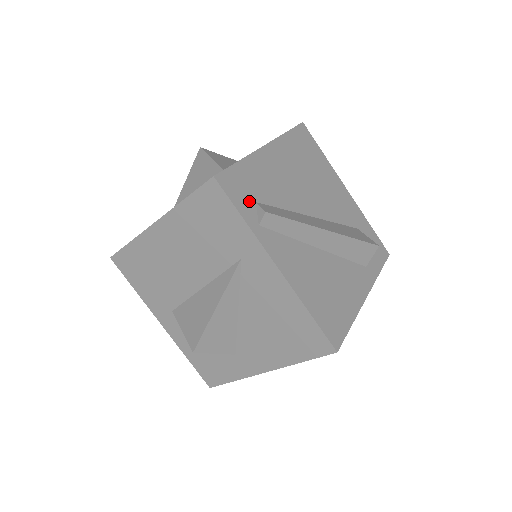
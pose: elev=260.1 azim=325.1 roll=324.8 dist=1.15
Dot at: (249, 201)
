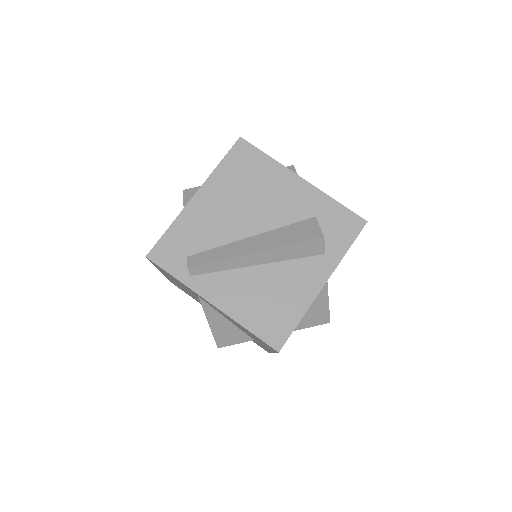
Dot at: (180, 260)
